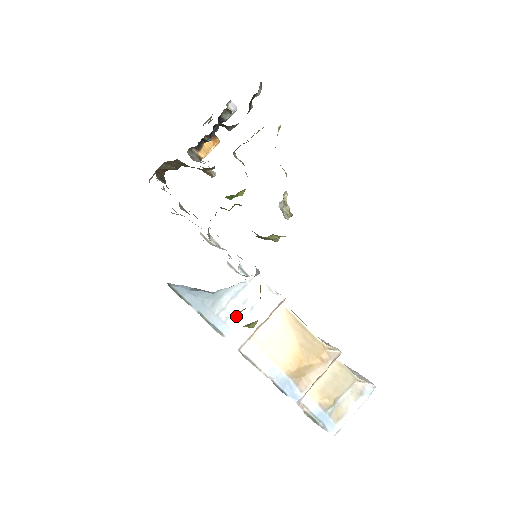
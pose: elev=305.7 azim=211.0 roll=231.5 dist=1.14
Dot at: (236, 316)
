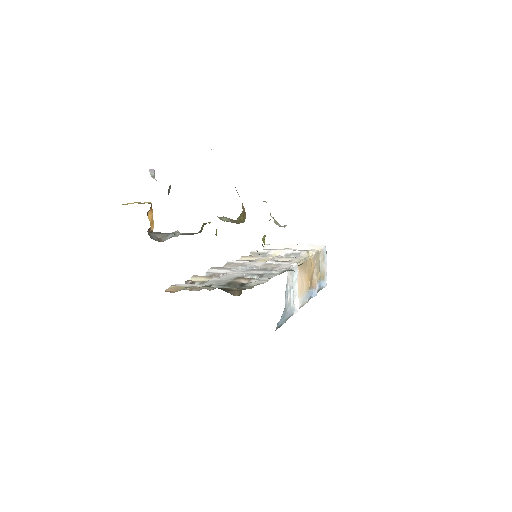
Dot at: (291, 300)
